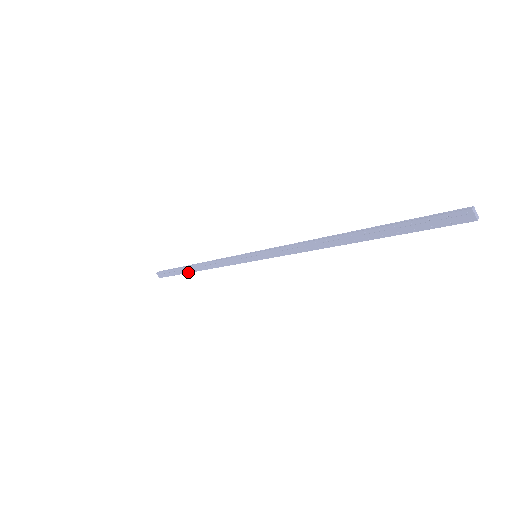
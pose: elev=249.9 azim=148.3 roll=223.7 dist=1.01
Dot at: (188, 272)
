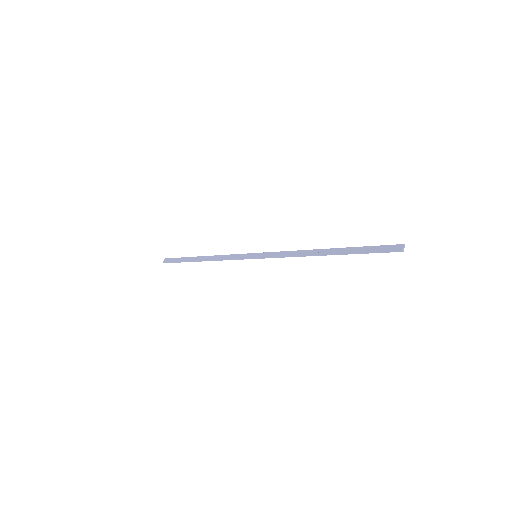
Dot at: (192, 260)
